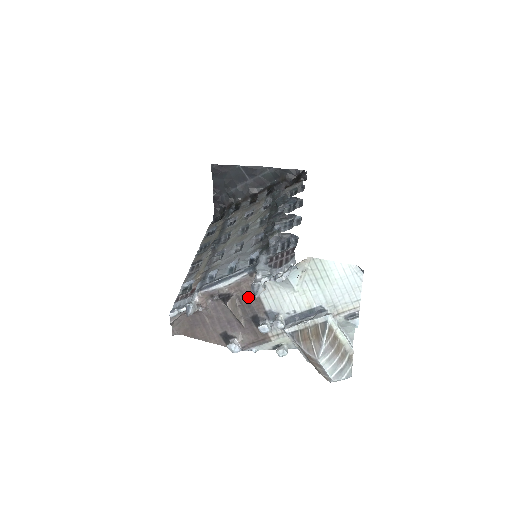
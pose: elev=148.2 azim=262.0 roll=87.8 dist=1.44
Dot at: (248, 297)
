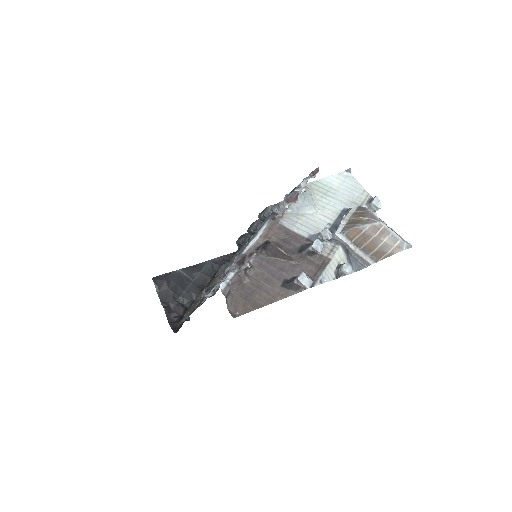
Dot at: (283, 237)
